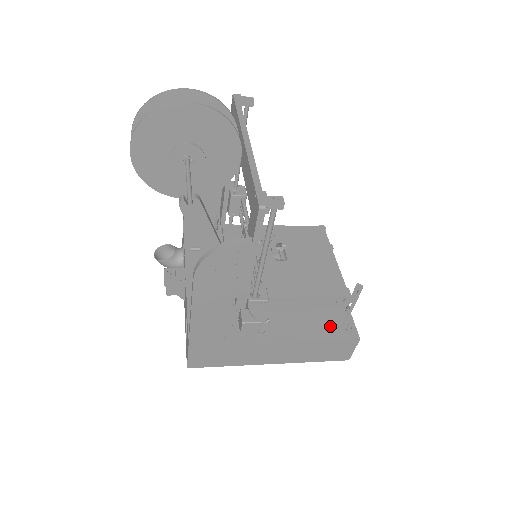
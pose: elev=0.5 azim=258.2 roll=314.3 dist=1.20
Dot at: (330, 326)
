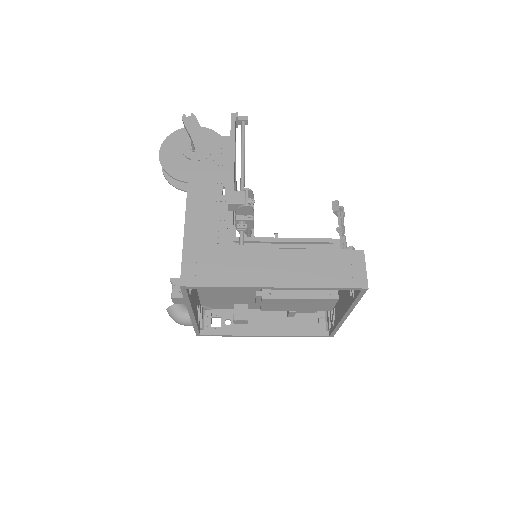
Dot at: occluded
